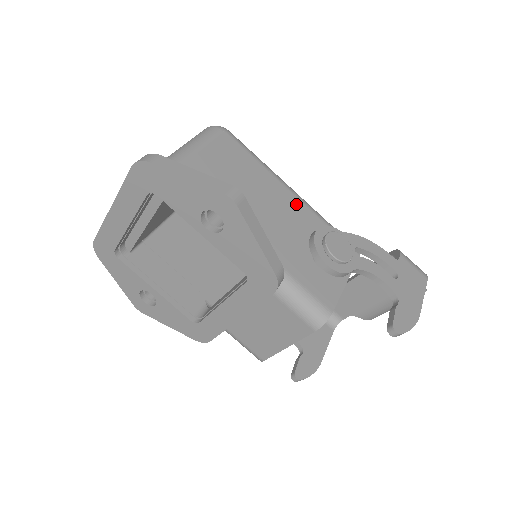
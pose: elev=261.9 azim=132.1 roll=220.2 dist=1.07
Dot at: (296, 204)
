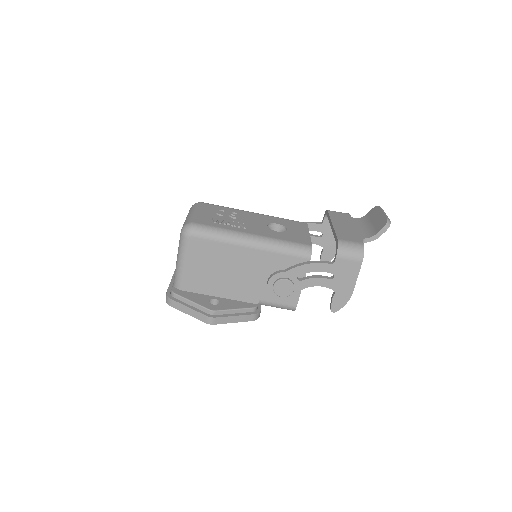
Dot at: (255, 254)
